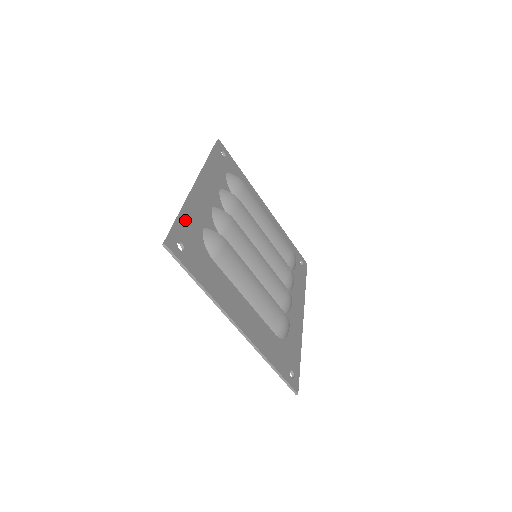
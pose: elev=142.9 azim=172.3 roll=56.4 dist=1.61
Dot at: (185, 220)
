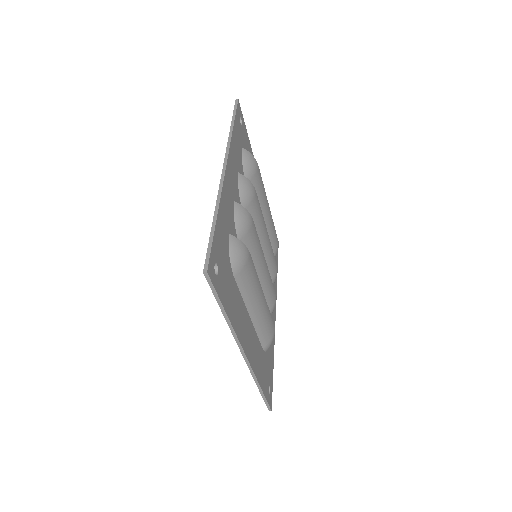
Dot at: (219, 229)
